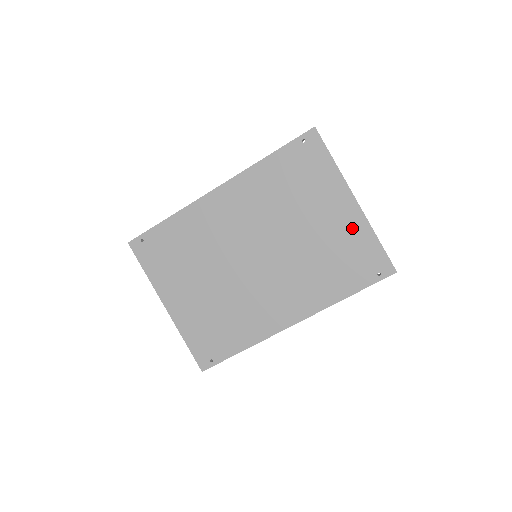
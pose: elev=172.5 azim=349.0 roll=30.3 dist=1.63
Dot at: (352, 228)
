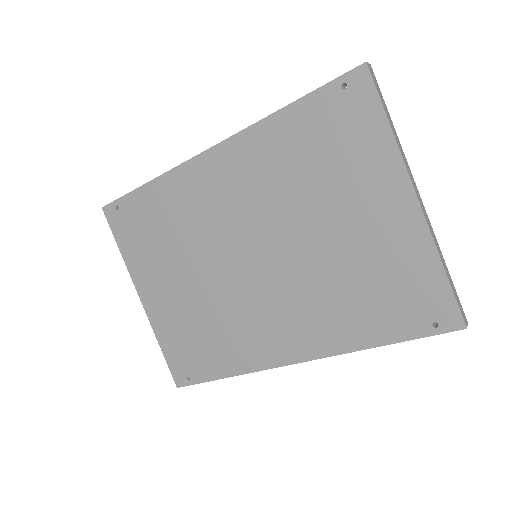
Dot at: (403, 243)
